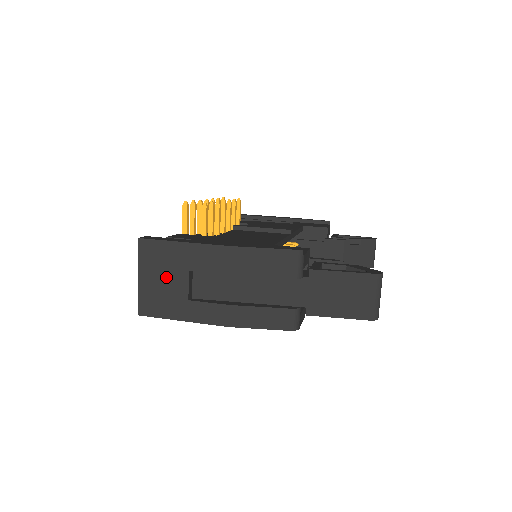
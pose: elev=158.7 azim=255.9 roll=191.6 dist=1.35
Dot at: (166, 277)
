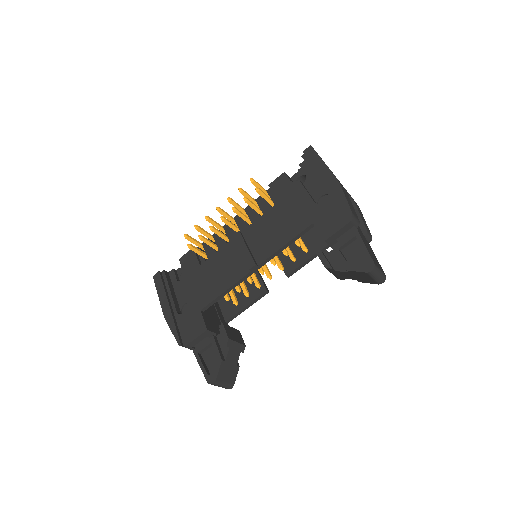
Dot at: occluded
